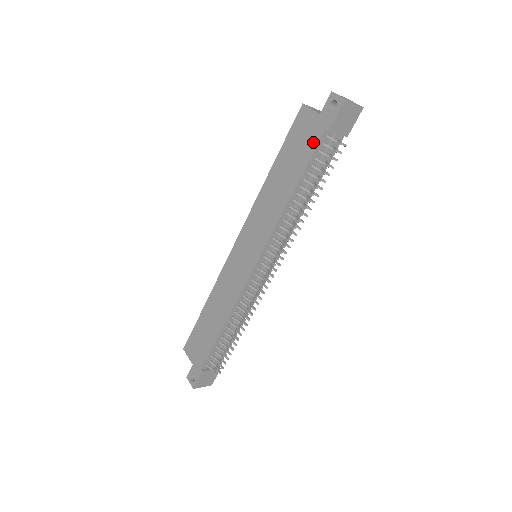
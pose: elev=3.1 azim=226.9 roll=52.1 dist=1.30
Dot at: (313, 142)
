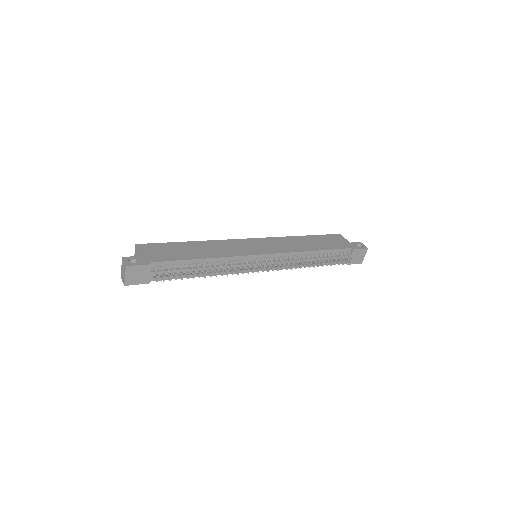
Dot at: (341, 246)
